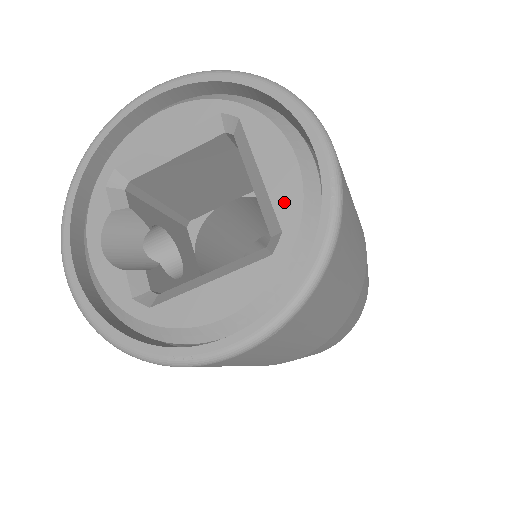
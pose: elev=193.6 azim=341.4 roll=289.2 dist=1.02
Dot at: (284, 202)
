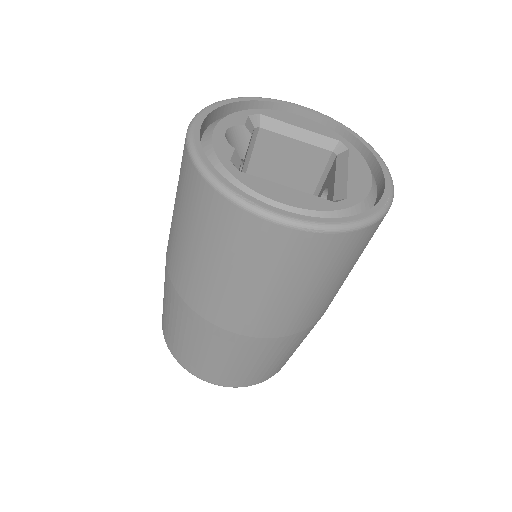
Dot at: (355, 190)
